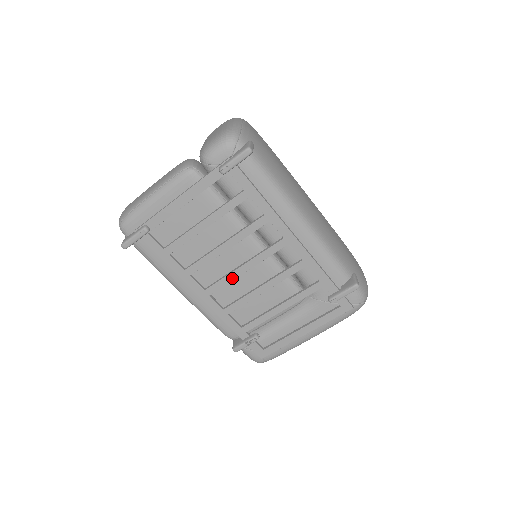
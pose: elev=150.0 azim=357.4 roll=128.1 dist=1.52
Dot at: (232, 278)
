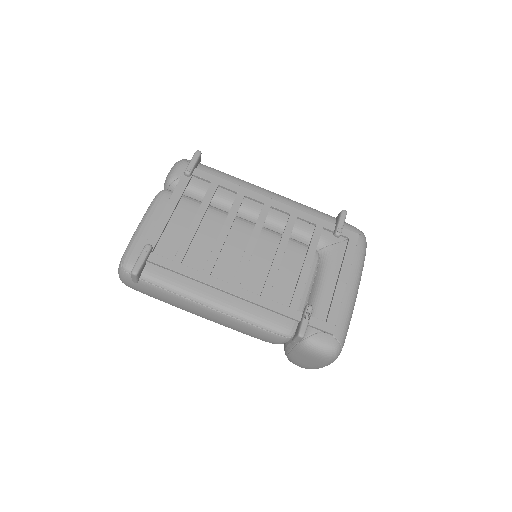
Dot at: (248, 258)
